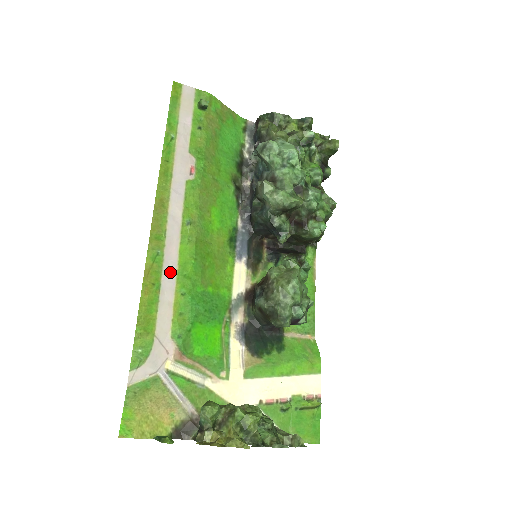
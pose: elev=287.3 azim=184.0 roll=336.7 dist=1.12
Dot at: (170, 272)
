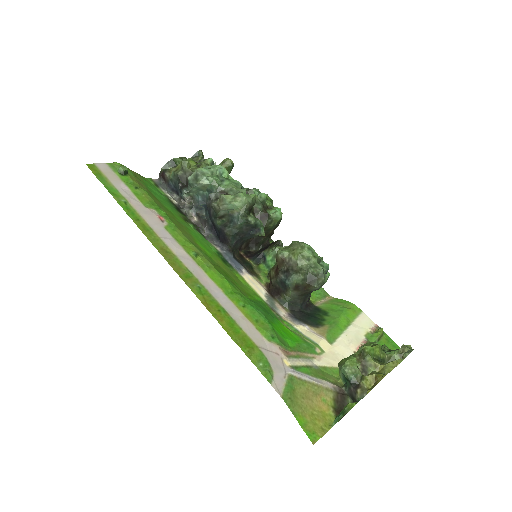
Dot at: (220, 296)
